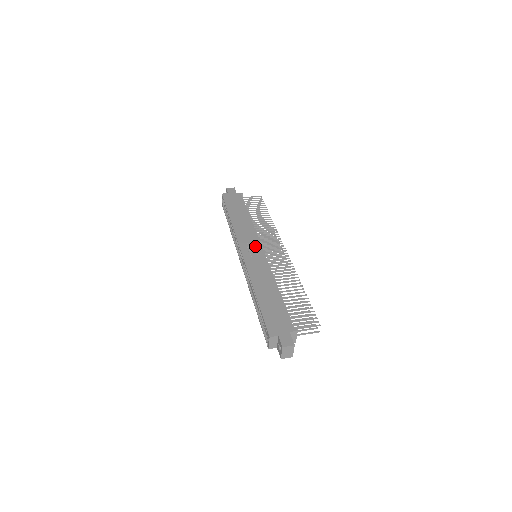
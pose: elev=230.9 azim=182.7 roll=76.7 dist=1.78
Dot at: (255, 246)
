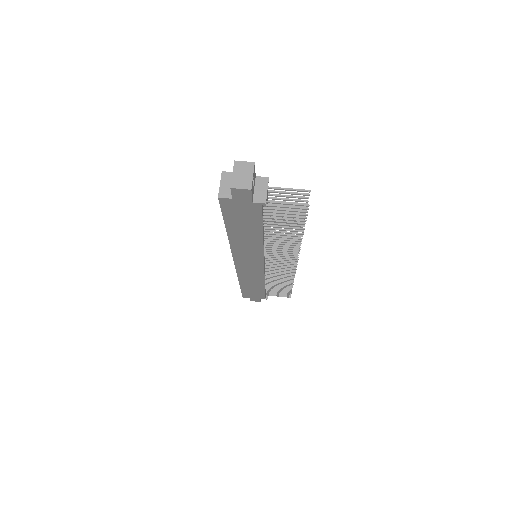
Dot at: occluded
